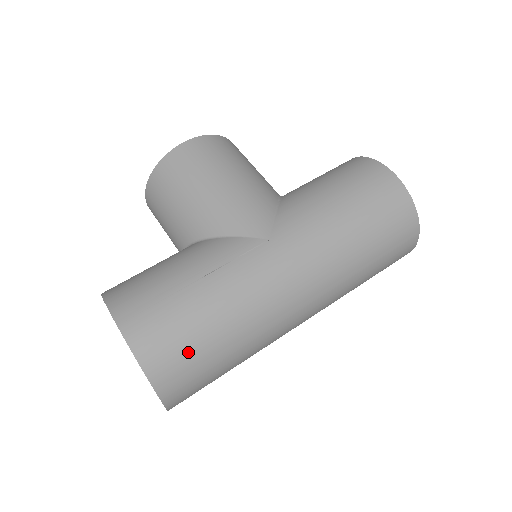
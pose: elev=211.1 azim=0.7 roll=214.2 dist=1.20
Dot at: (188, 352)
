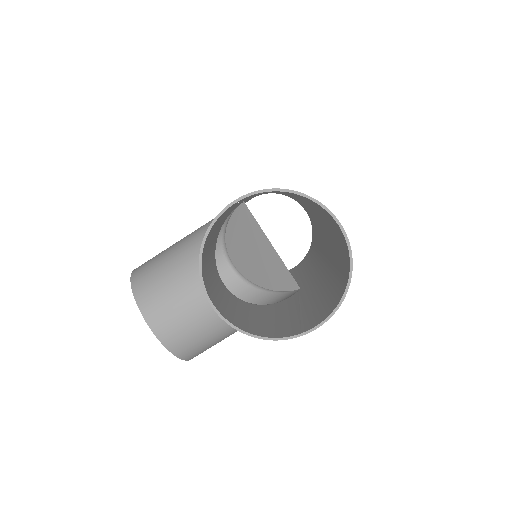
Dot at: occluded
